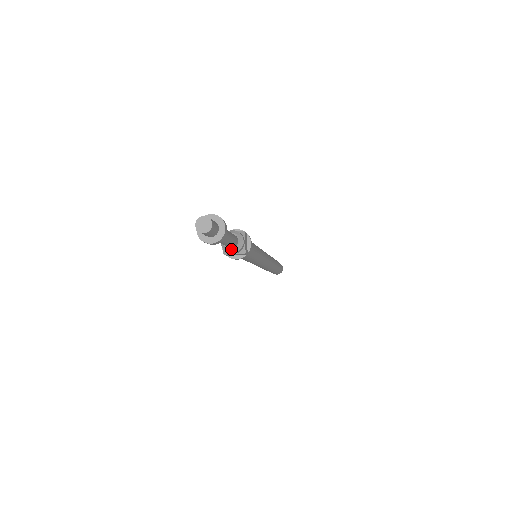
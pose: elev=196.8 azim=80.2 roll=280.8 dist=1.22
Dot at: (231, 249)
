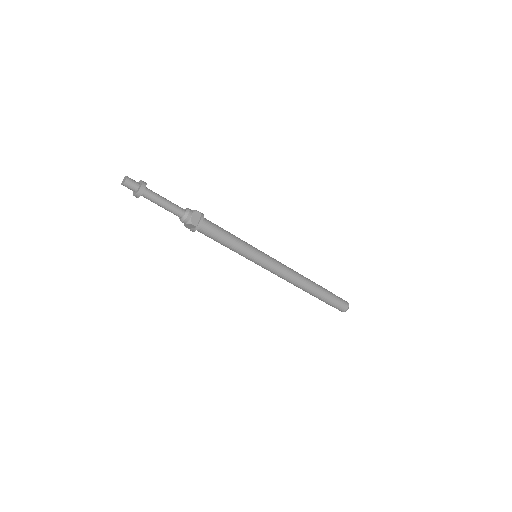
Dot at: (181, 218)
